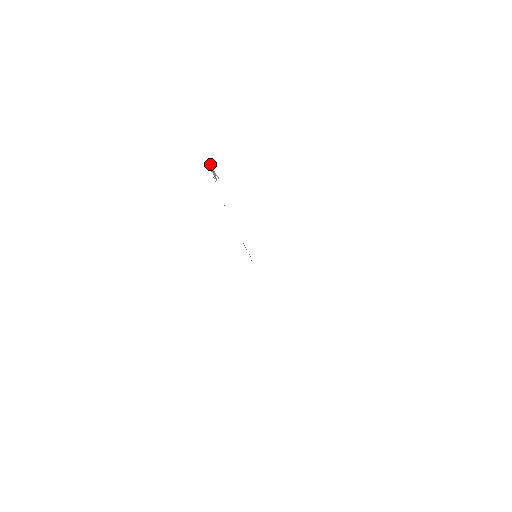
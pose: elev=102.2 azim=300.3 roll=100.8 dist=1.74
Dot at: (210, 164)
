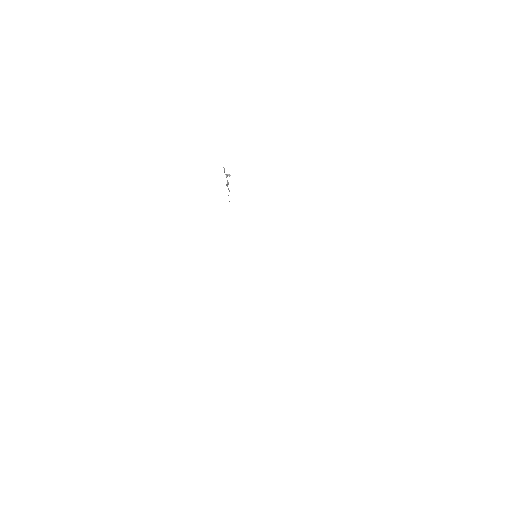
Dot at: (224, 169)
